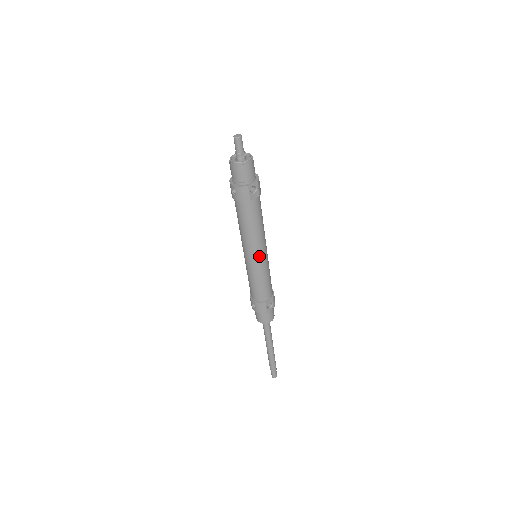
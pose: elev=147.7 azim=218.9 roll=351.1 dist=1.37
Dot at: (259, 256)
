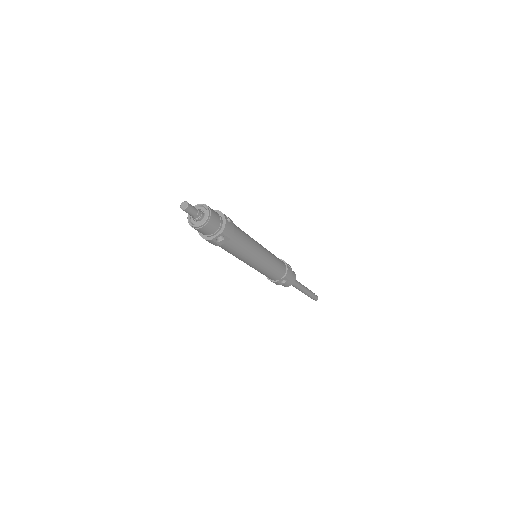
Dot at: (254, 264)
